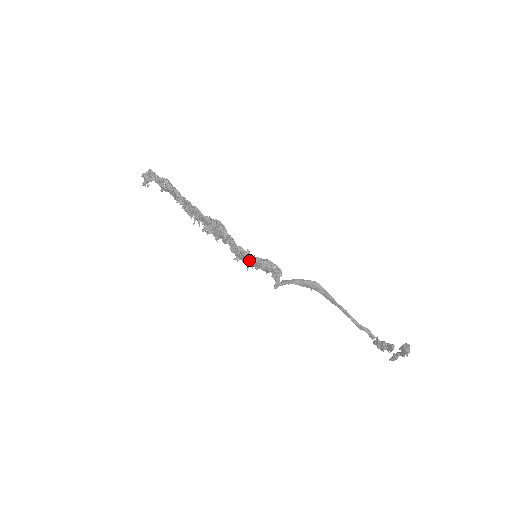
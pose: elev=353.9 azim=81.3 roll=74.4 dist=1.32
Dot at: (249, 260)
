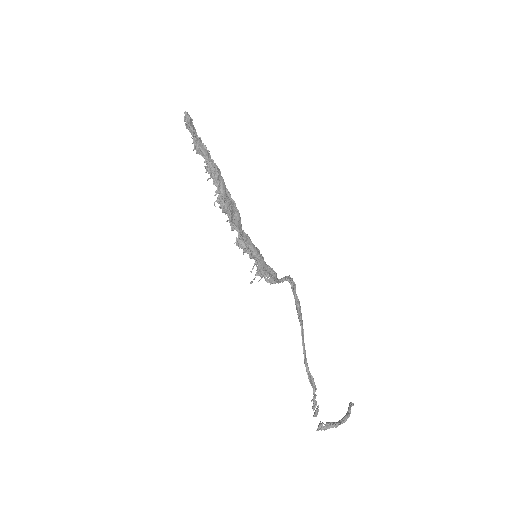
Dot at: (250, 254)
